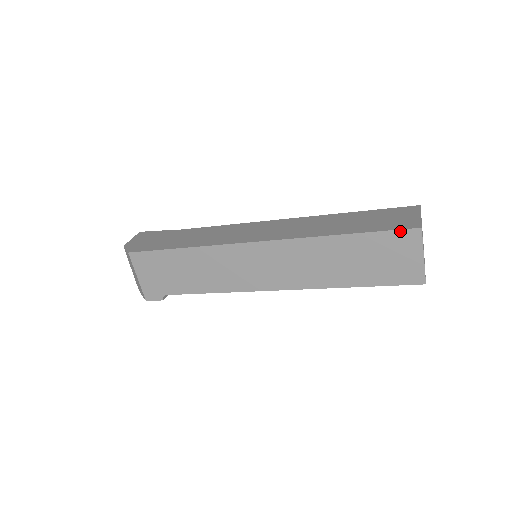
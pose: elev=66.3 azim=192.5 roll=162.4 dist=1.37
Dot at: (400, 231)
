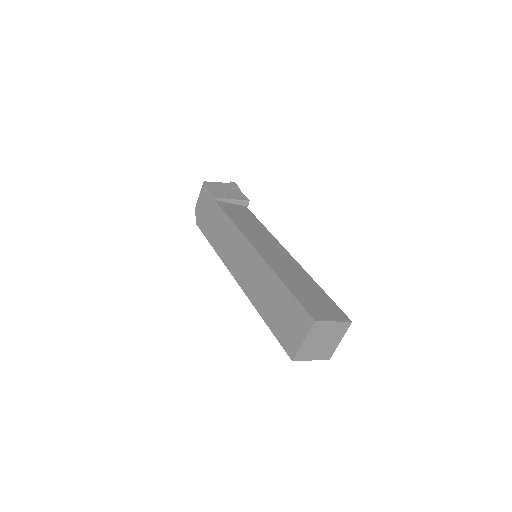
Dot at: (285, 350)
